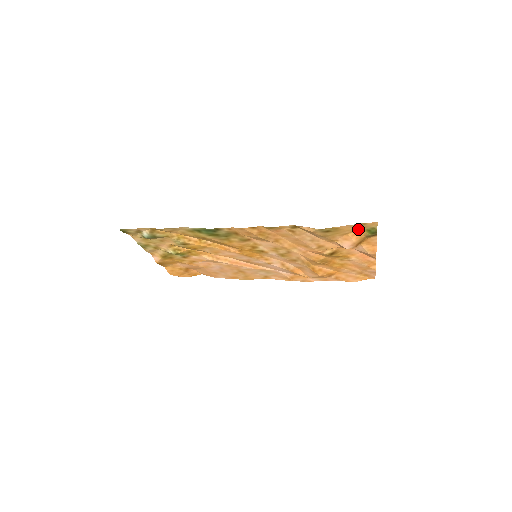
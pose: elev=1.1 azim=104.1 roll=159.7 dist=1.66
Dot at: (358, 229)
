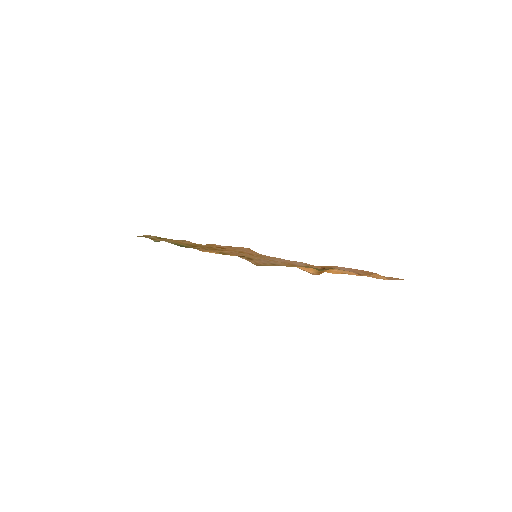
Dot at: occluded
